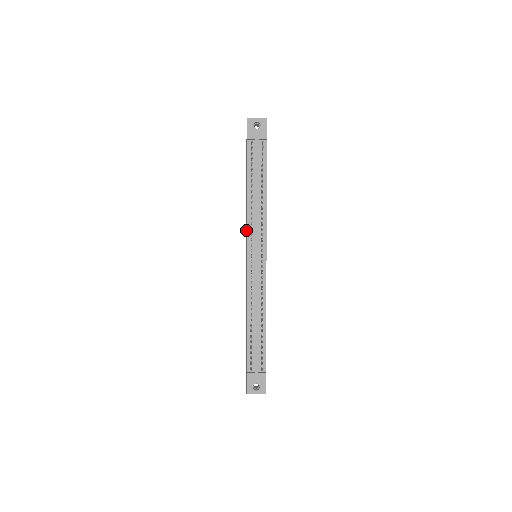
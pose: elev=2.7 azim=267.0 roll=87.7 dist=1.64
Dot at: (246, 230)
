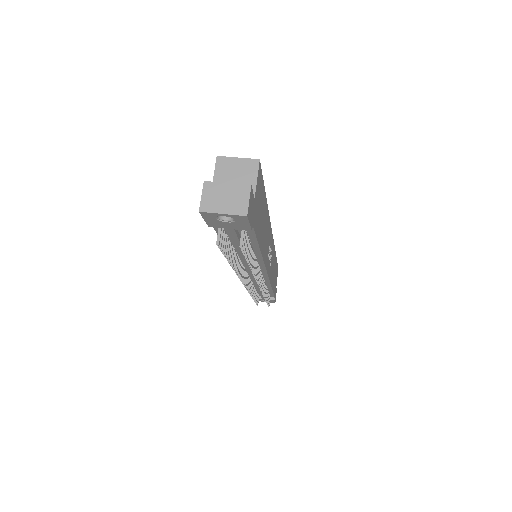
Dot at: occluded
